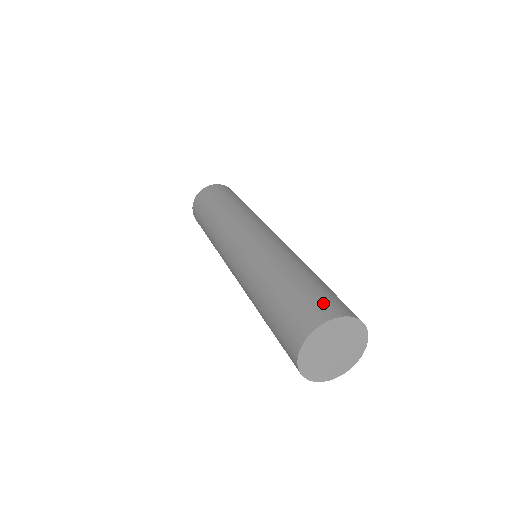
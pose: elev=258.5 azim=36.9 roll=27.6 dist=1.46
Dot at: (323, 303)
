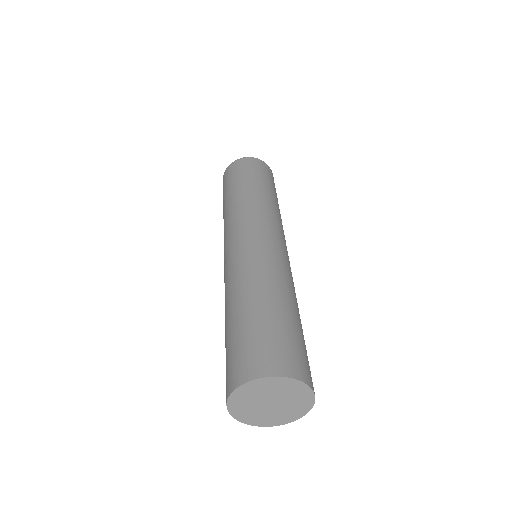
Dot at: (298, 357)
